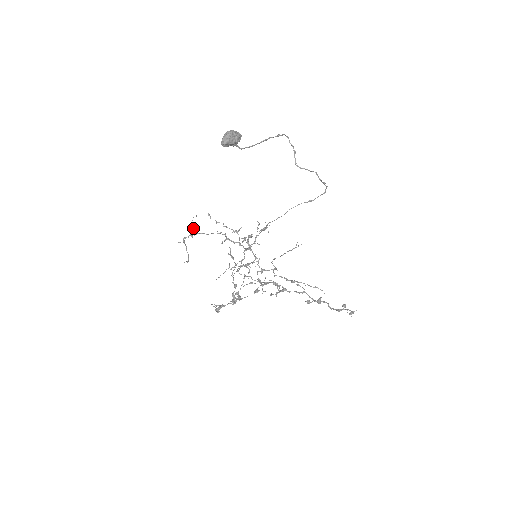
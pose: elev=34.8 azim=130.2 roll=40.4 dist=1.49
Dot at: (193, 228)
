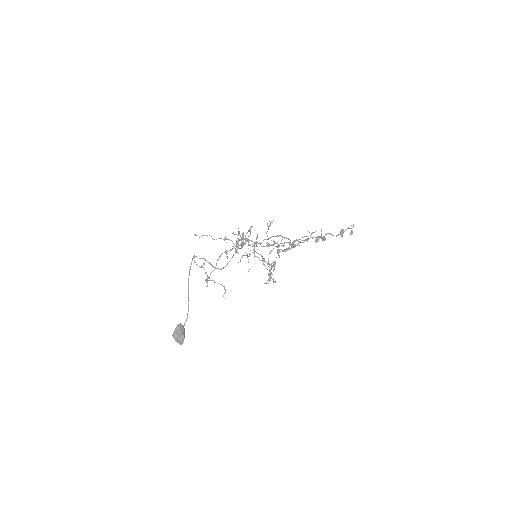
Dot at: (202, 267)
